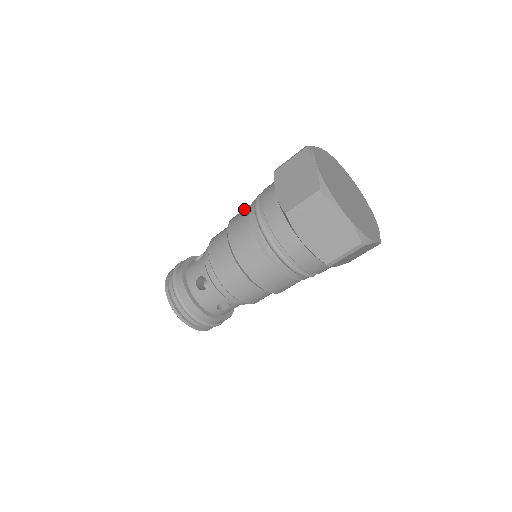
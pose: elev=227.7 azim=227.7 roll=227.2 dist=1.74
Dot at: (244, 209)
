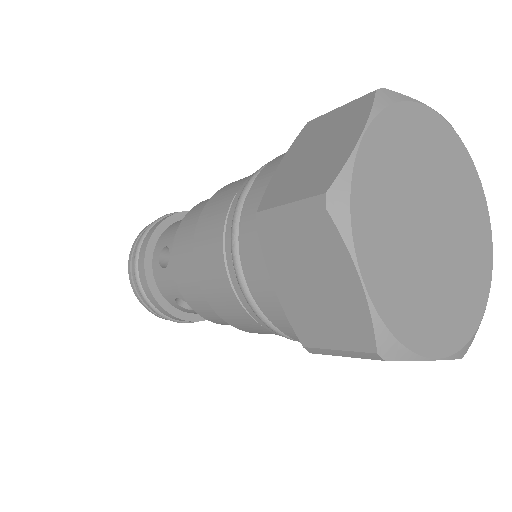
Dot at: (212, 232)
